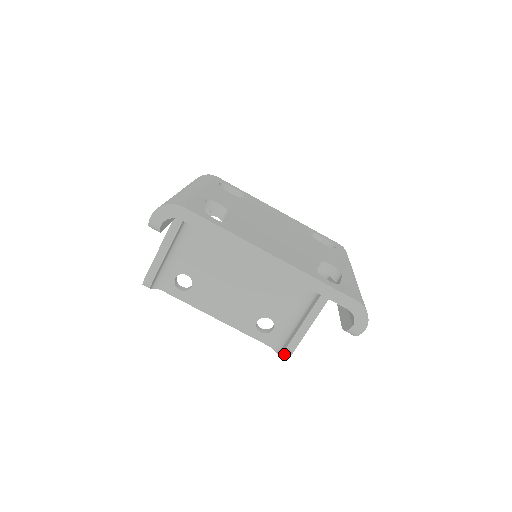
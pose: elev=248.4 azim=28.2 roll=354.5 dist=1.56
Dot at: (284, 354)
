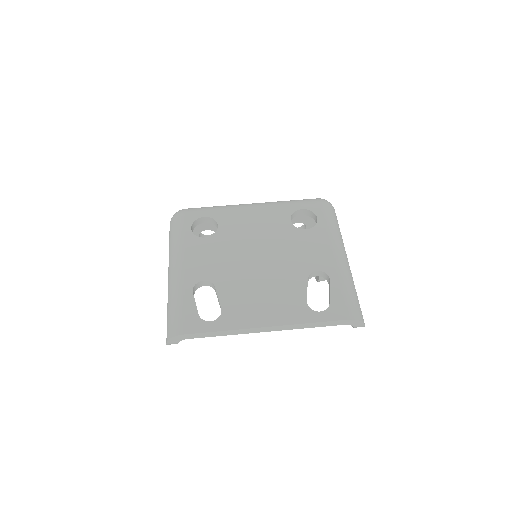
Dot at: occluded
